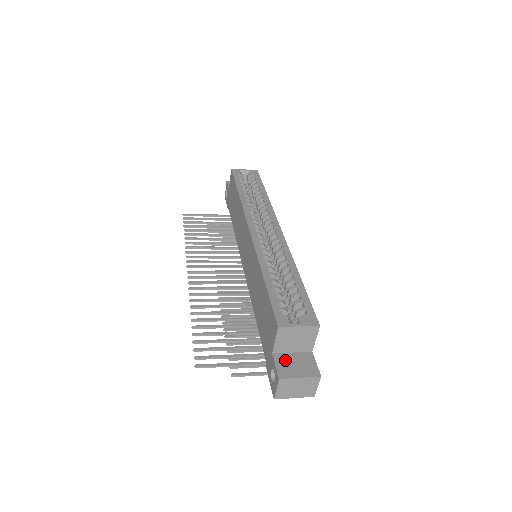
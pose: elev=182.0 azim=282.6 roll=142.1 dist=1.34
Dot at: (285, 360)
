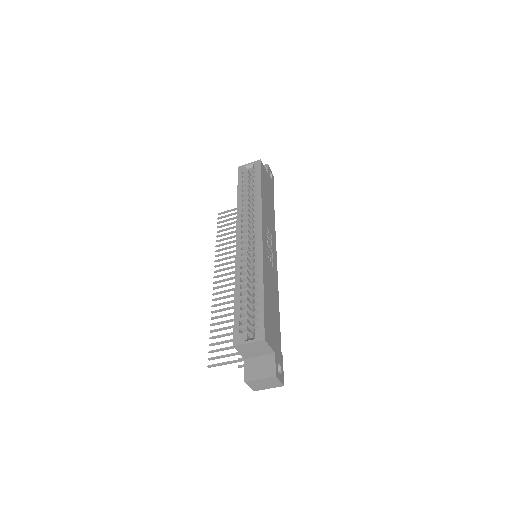
Dot at: (252, 364)
